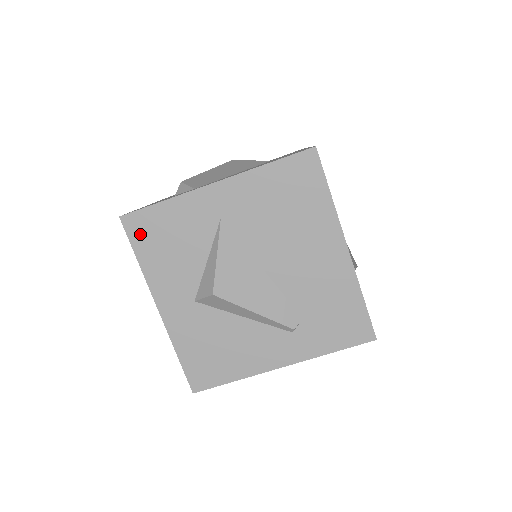
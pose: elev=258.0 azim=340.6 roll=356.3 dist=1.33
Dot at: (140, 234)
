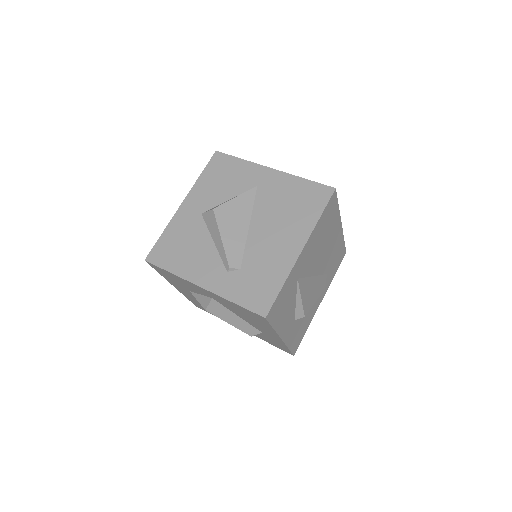
Dot at: (215, 164)
